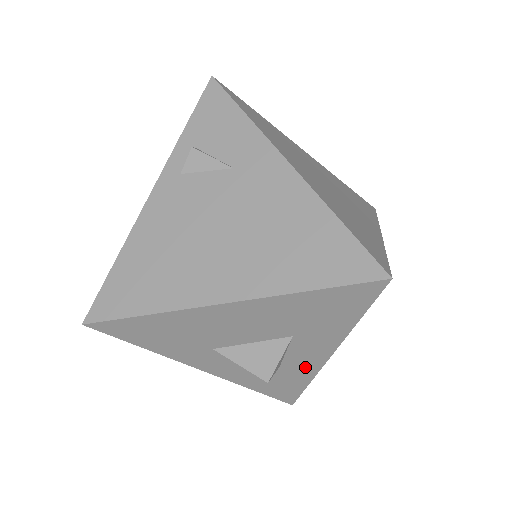
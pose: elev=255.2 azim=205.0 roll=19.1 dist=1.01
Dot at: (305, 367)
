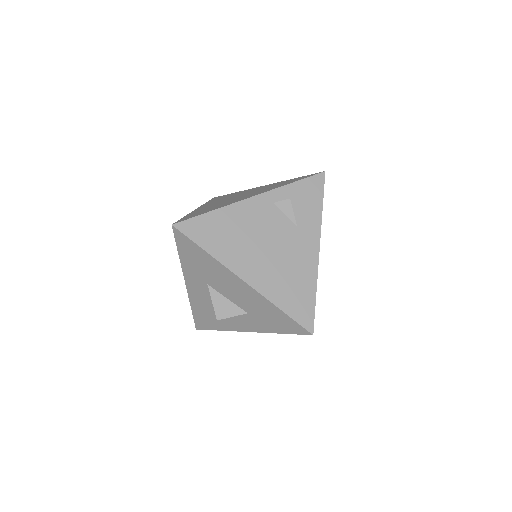
Dot at: (231, 325)
